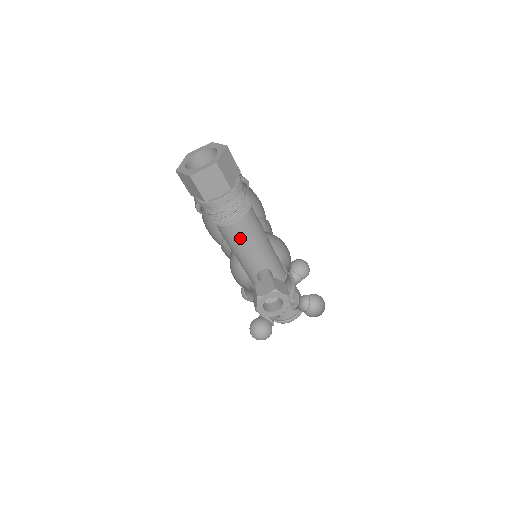
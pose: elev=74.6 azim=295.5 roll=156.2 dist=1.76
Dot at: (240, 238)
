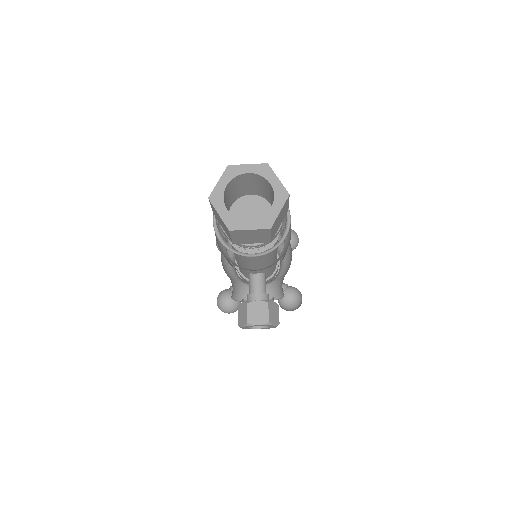
Dot at: (251, 260)
